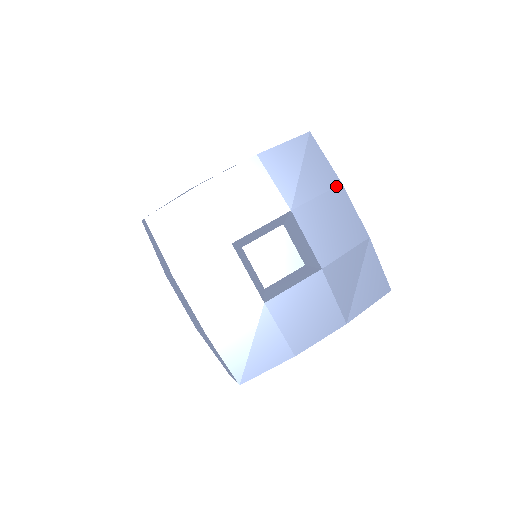
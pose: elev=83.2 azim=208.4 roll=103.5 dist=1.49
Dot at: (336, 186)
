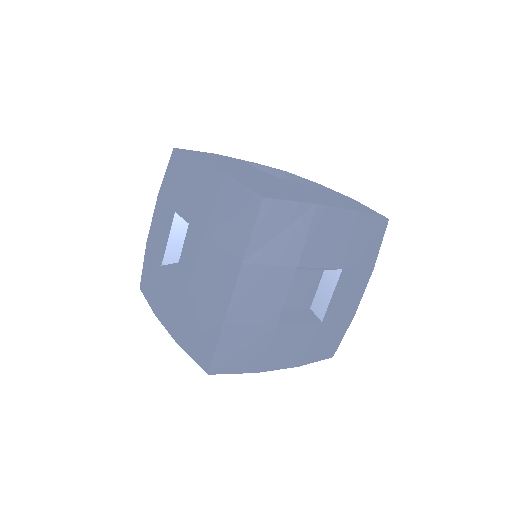
Dot at: (370, 269)
